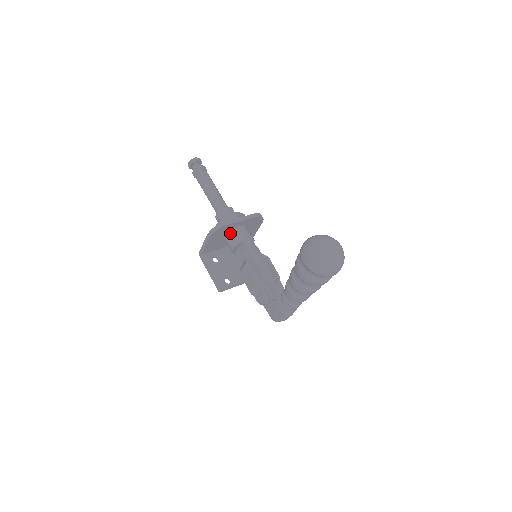
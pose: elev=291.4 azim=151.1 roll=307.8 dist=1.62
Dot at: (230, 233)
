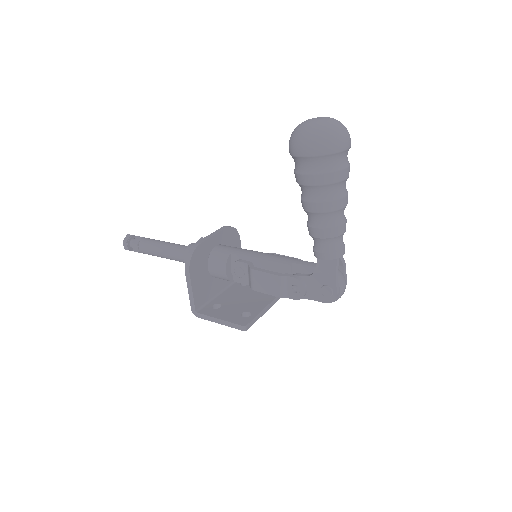
Dot at: (210, 258)
